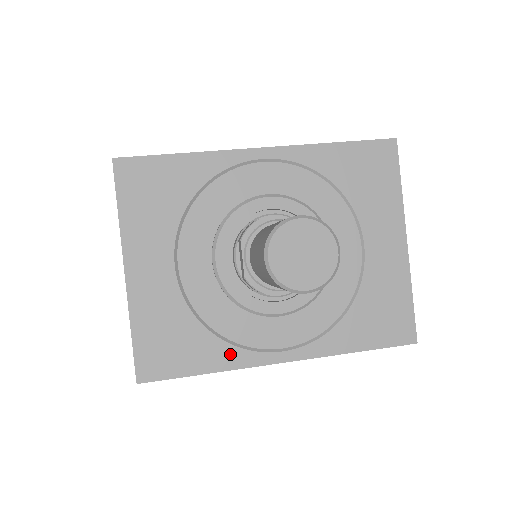
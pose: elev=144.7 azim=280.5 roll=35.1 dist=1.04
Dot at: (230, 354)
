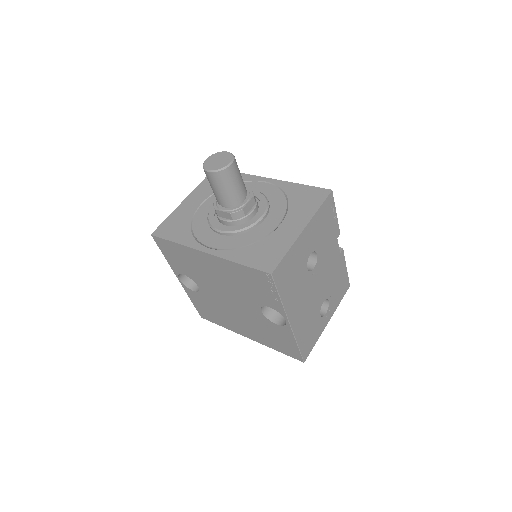
Dot at: (189, 240)
